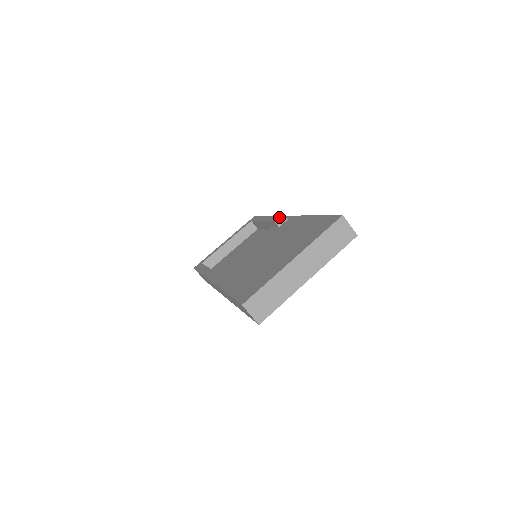
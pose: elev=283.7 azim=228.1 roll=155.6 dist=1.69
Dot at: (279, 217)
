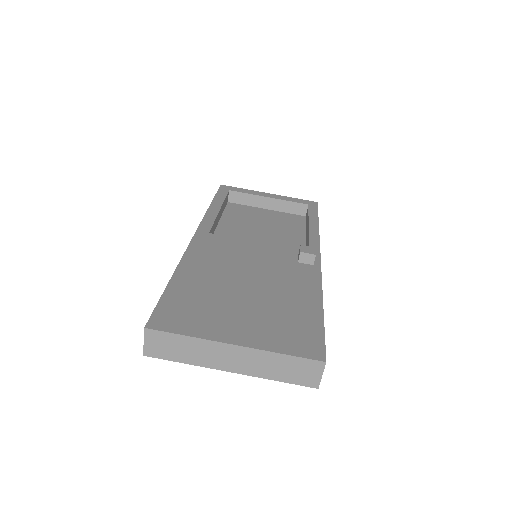
Dot at: (308, 255)
